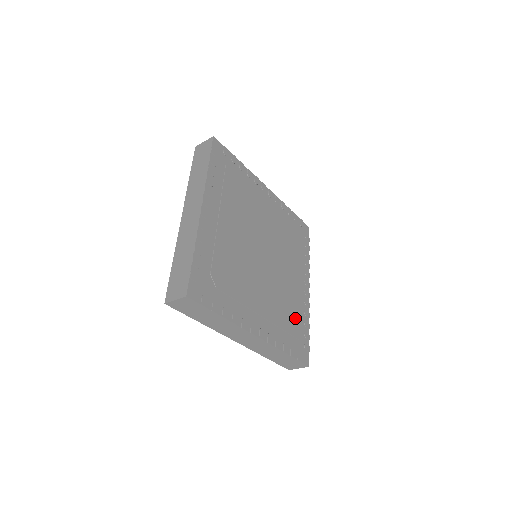
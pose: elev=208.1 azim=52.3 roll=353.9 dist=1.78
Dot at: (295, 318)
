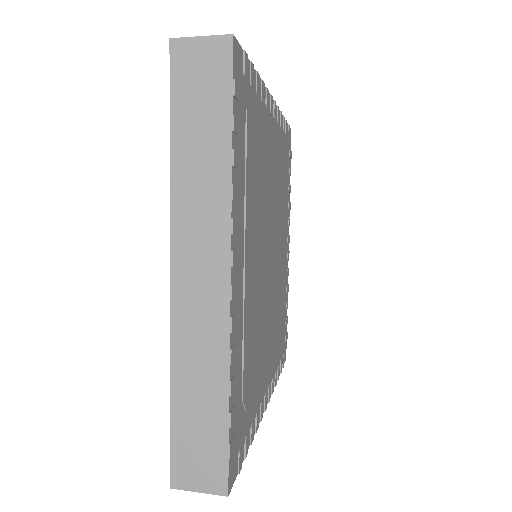
Dot at: (283, 313)
